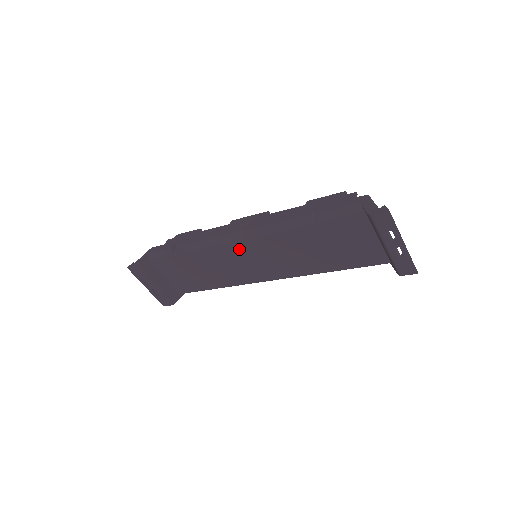
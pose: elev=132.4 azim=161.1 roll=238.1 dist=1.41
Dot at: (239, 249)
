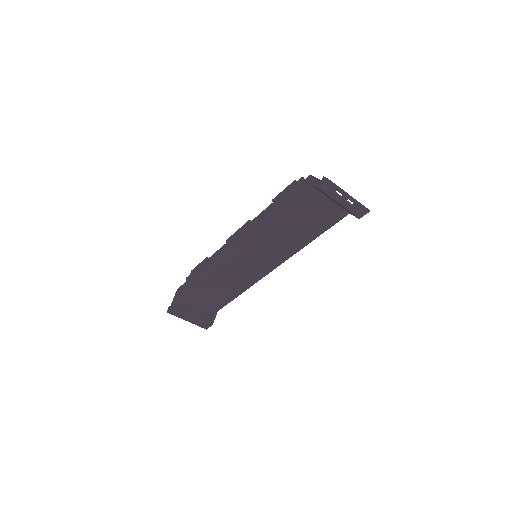
Dot at: (242, 256)
